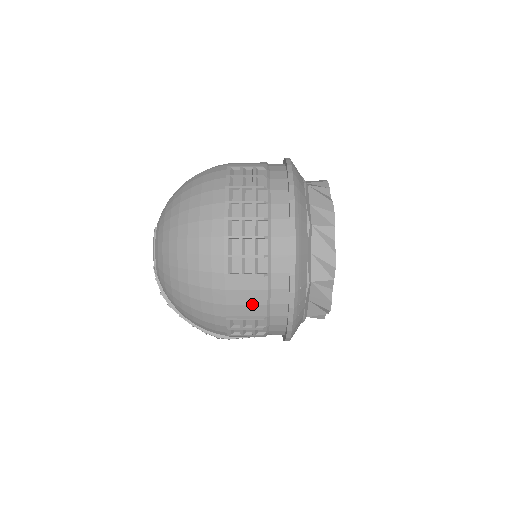
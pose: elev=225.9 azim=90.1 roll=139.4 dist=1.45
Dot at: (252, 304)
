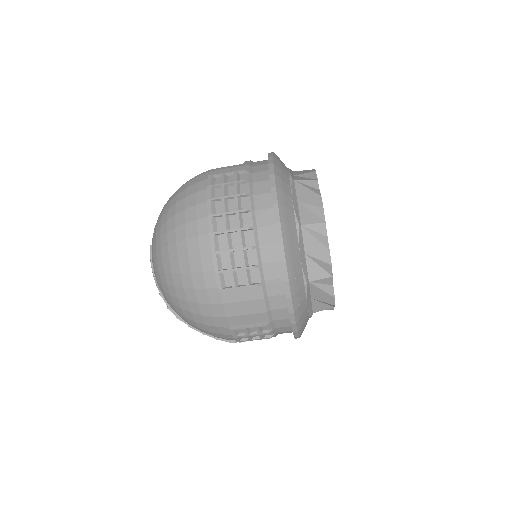
Dot at: (252, 313)
